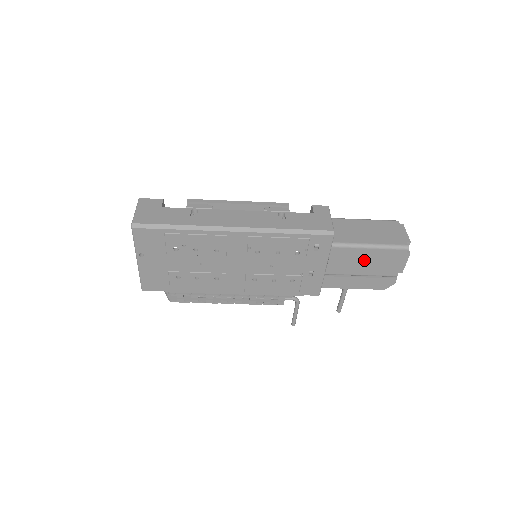
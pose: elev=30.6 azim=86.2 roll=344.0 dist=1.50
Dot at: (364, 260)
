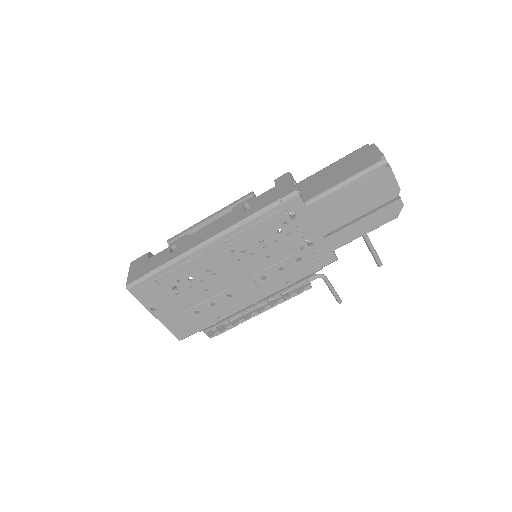
Dot at: (349, 200)
